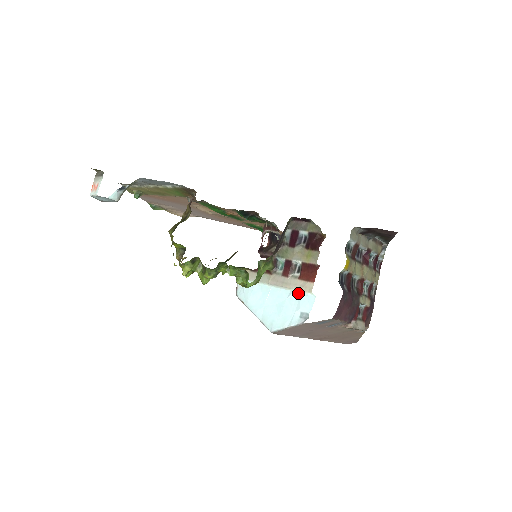
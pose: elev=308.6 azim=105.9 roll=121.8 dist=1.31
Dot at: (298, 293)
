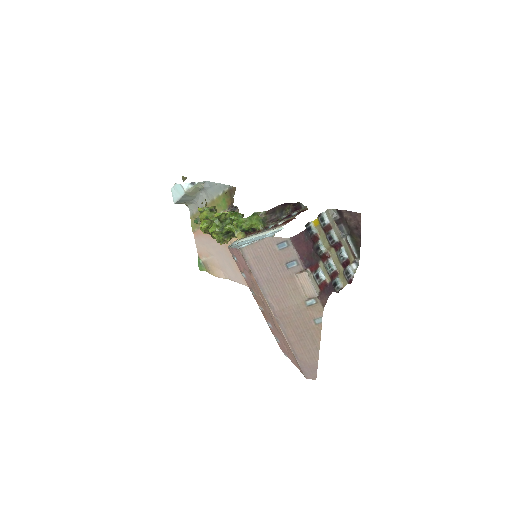
Dot at: occluded
